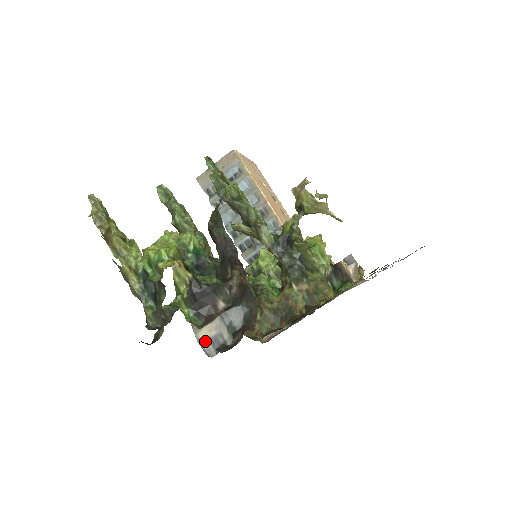
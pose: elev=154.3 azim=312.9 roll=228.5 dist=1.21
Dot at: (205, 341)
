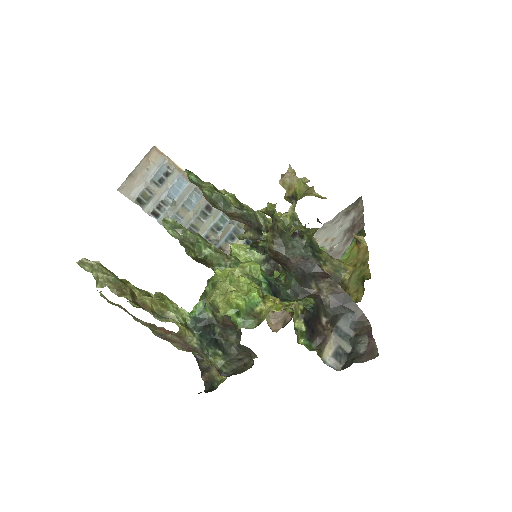
Dot at: (329, 360)
